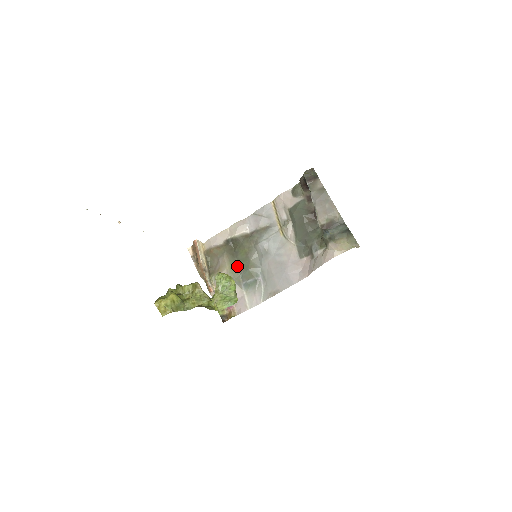
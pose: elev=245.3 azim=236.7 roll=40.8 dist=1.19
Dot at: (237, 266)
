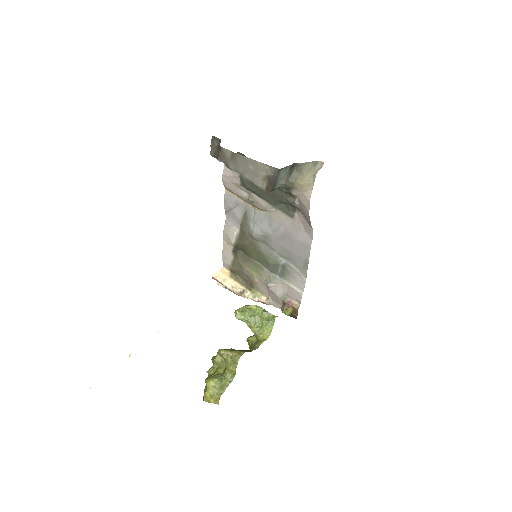
Dot at: (260, 266)
